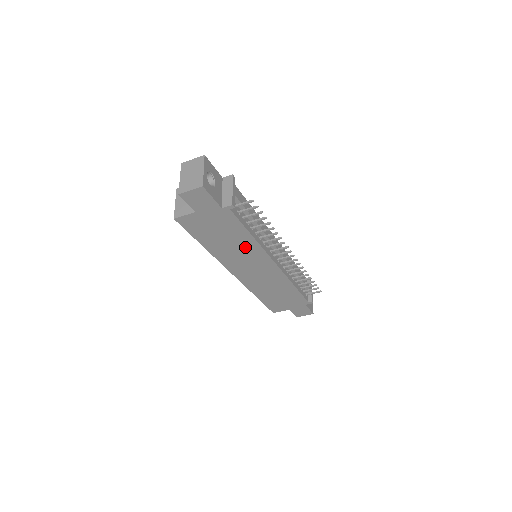
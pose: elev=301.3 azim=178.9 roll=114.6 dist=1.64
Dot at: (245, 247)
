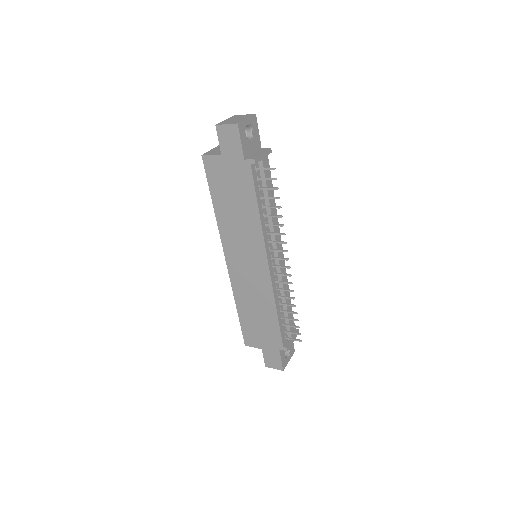
Dot at: (248, 225)
